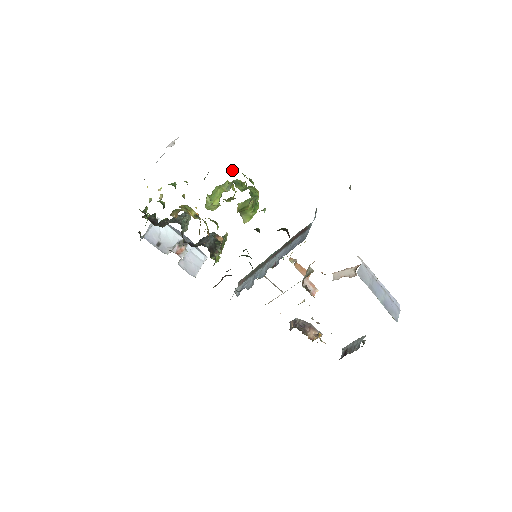
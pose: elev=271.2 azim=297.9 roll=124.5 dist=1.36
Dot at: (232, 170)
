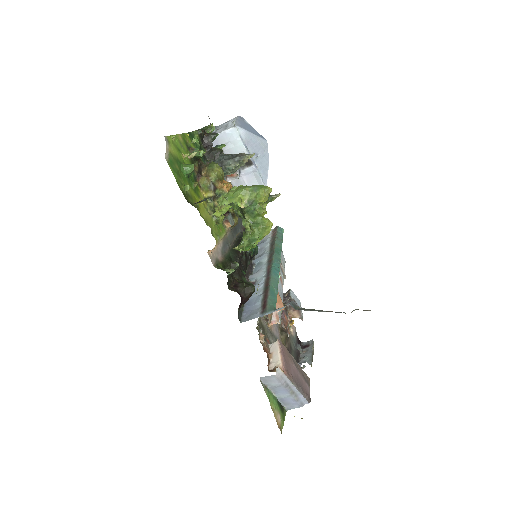
Dot at: (237, 210)
